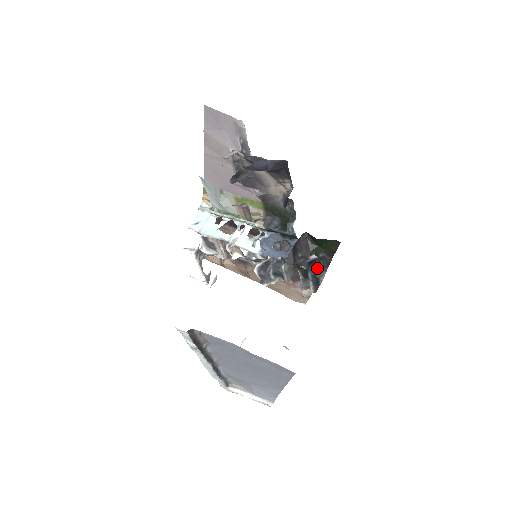
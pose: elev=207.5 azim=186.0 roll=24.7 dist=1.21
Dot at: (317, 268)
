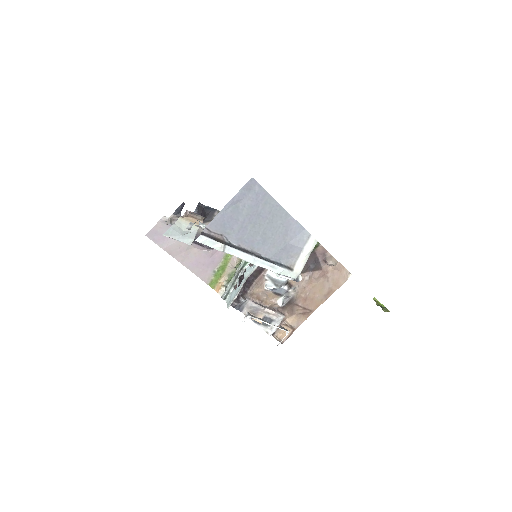
Dot at: occluded
